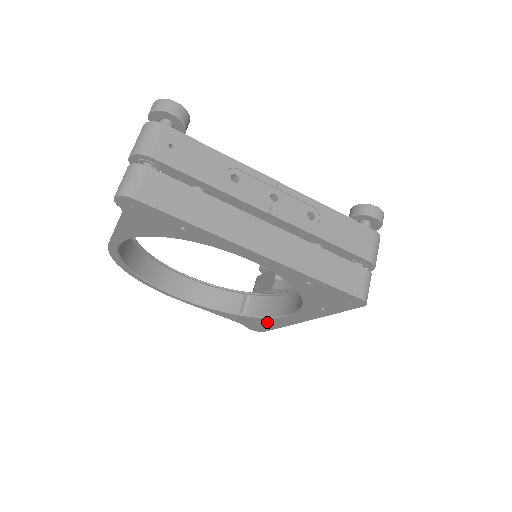
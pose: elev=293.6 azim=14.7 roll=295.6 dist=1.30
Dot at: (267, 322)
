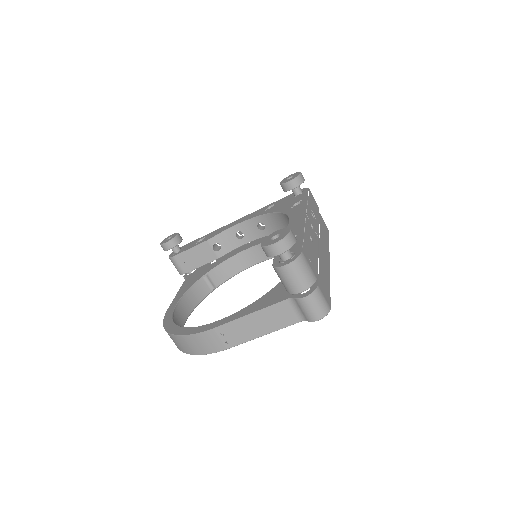
Dot at: occluded
